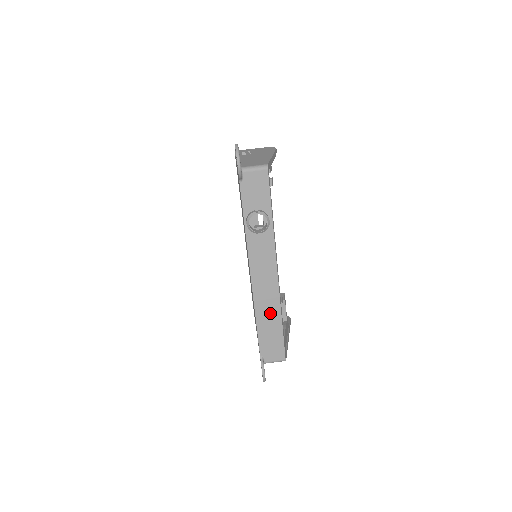
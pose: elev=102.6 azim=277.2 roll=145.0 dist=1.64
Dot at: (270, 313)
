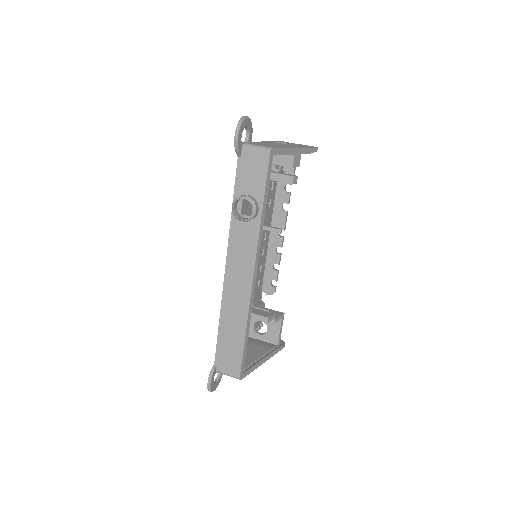
Dot at: (236, 317)
